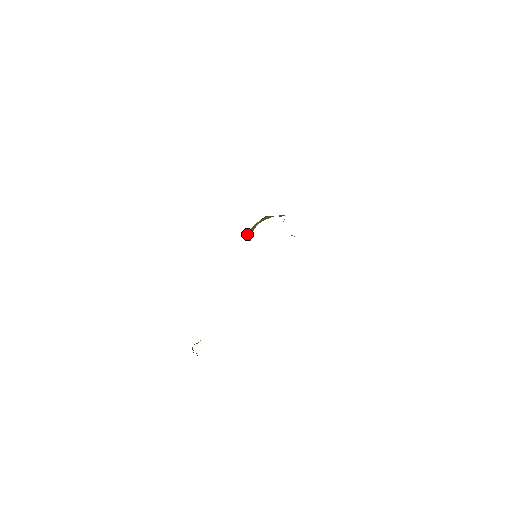
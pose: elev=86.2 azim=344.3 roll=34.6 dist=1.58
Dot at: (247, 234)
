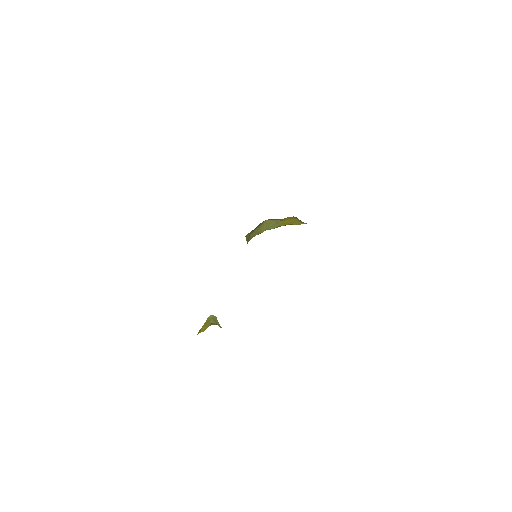
Dot at: (246, 239)
